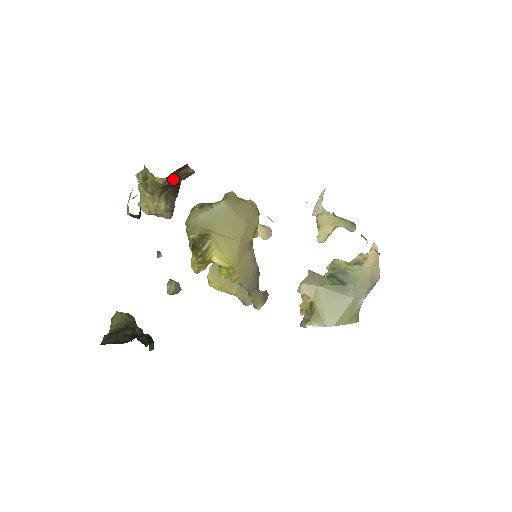
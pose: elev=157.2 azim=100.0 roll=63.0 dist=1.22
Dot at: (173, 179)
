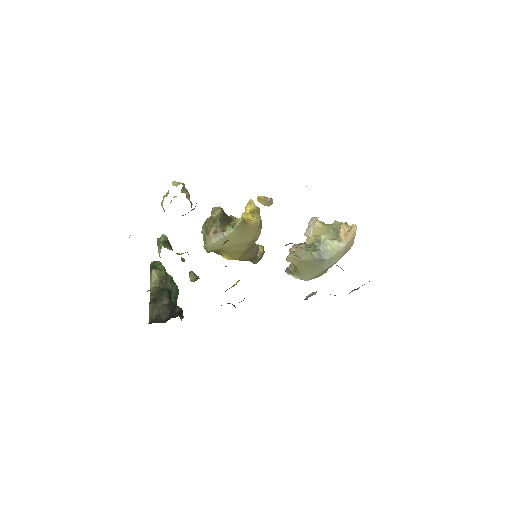
Dot at: occluded
